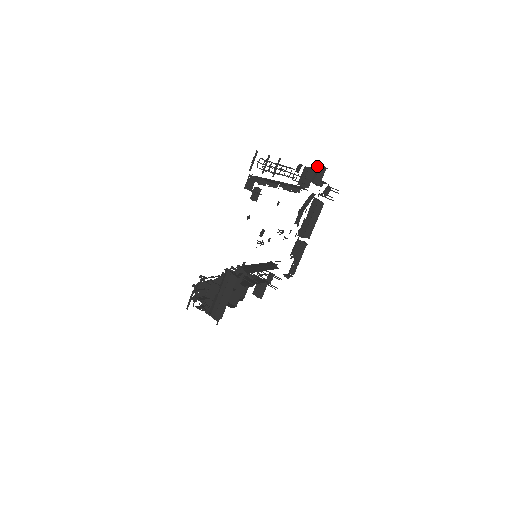
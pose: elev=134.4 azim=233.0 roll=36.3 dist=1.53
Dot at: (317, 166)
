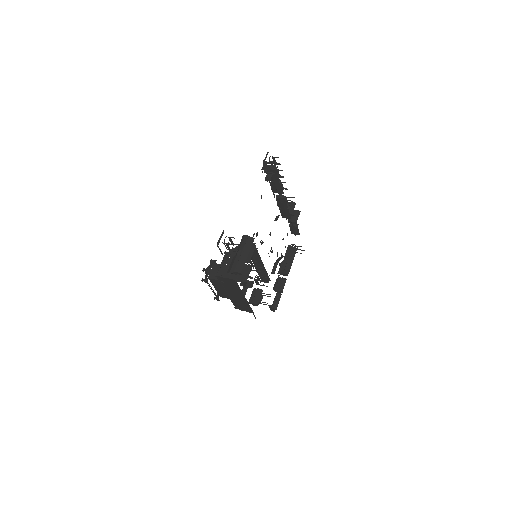
Dot at: (293, 211)
